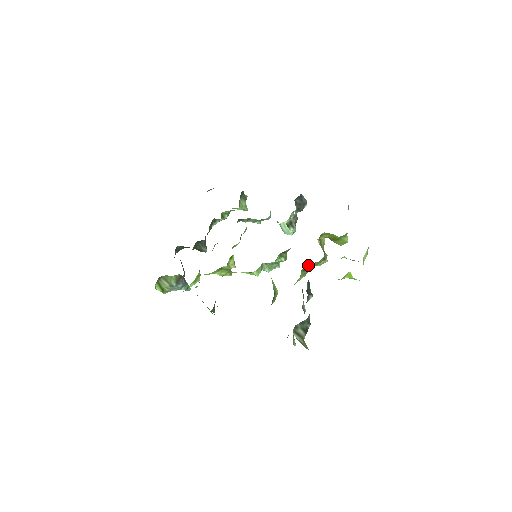
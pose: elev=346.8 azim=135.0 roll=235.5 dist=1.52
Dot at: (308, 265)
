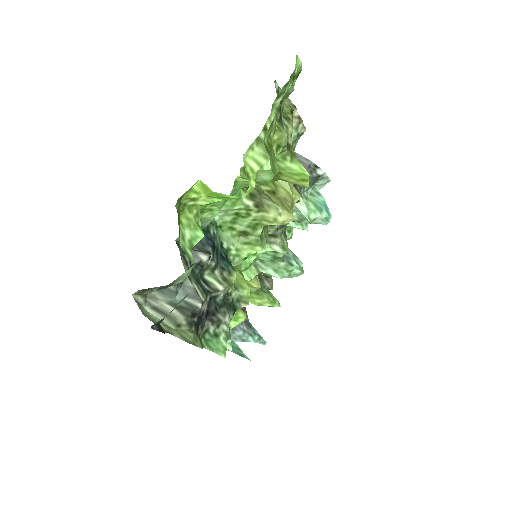
Dot at: (238, 222)
